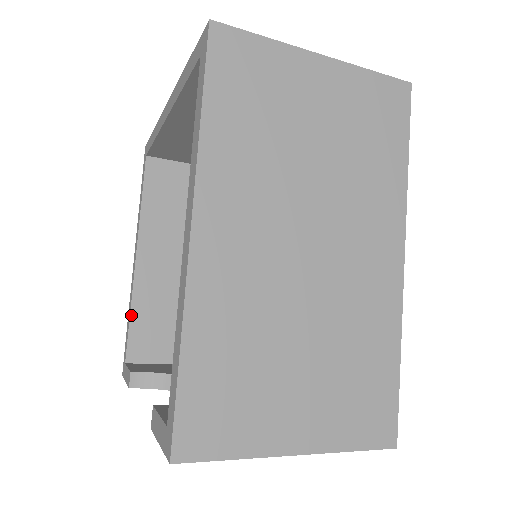
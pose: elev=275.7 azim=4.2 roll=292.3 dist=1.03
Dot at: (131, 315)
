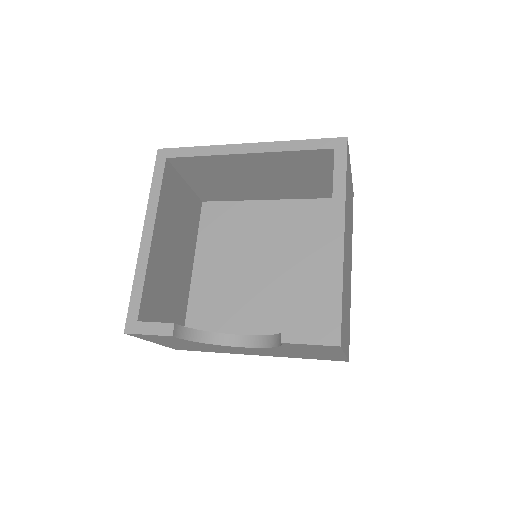
Dot at: (145, 281)
